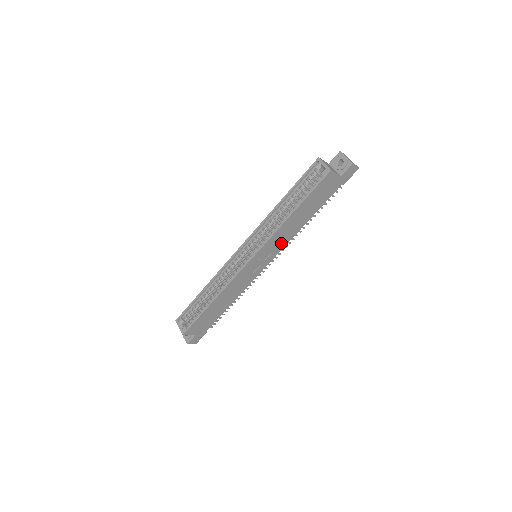
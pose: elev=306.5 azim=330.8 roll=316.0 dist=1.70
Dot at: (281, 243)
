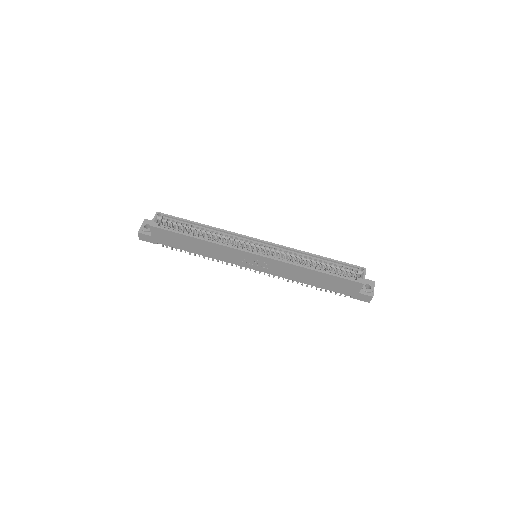
Dot at: (279, 272)
